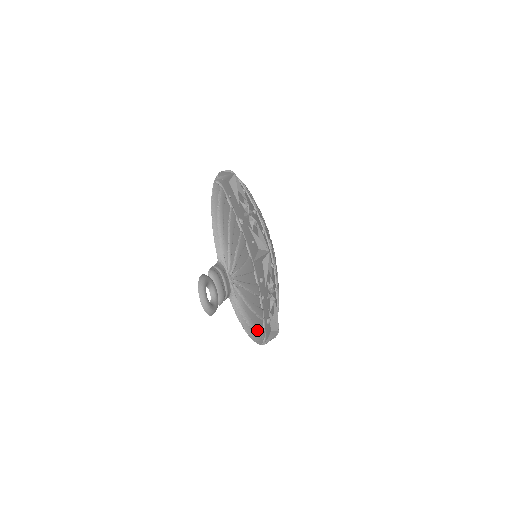
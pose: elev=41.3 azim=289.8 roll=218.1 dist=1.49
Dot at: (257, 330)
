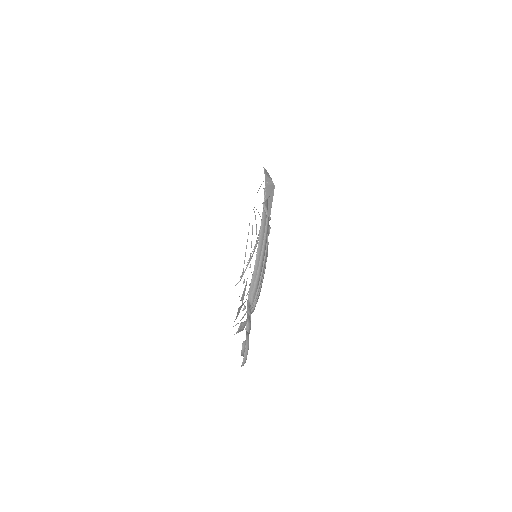
Dot at: occluded
